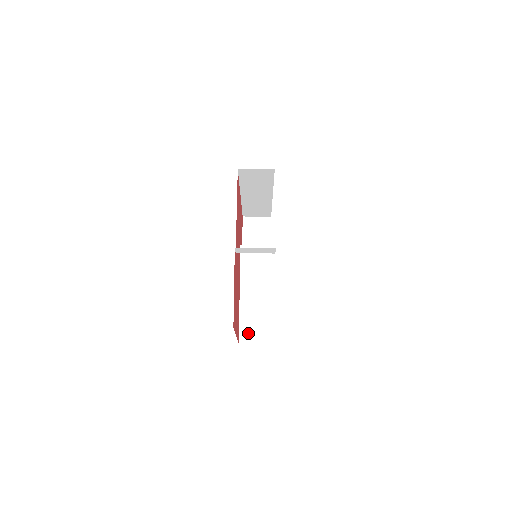
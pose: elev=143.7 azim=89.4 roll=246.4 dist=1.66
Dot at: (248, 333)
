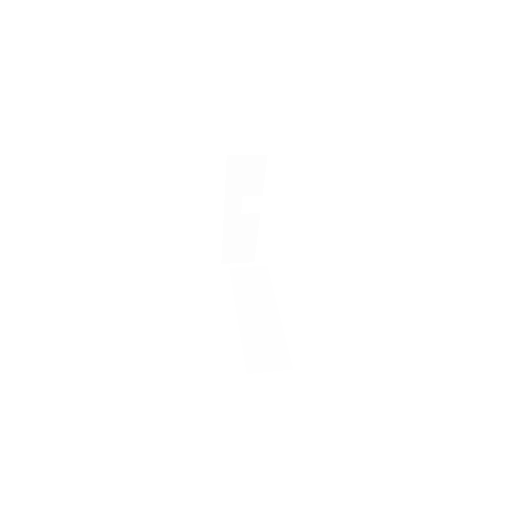
Dot at: (257, 360)
